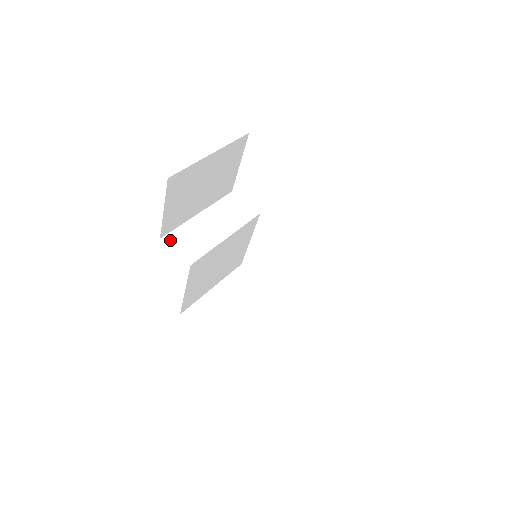
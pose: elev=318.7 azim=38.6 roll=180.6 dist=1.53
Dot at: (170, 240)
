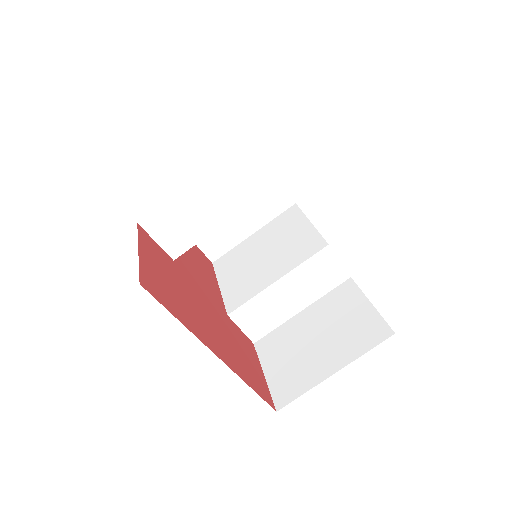
Dot at: (151, 225)
